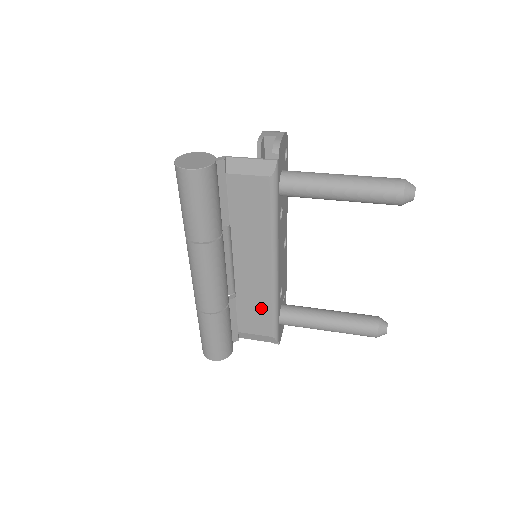
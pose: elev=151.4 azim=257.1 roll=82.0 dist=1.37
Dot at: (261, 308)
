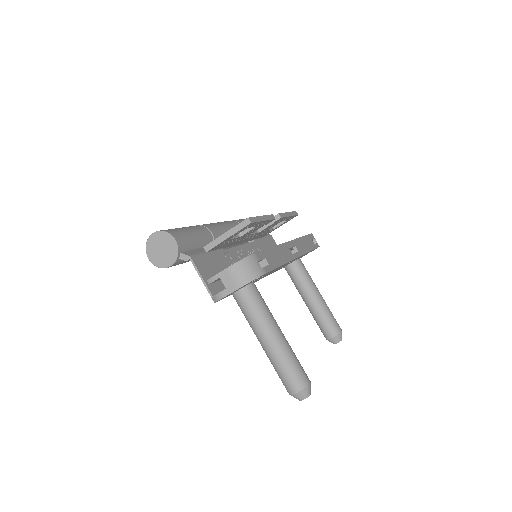
Dot at: occluded
